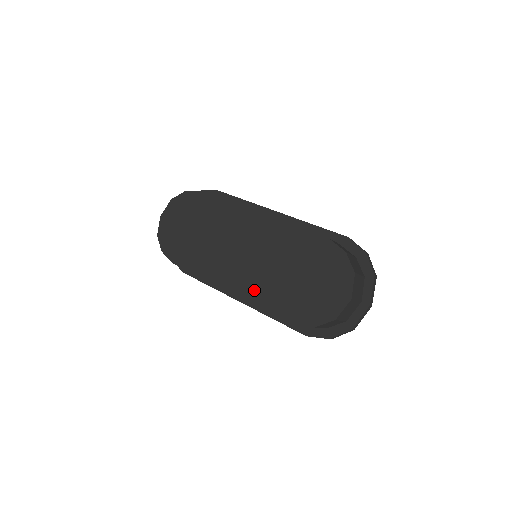
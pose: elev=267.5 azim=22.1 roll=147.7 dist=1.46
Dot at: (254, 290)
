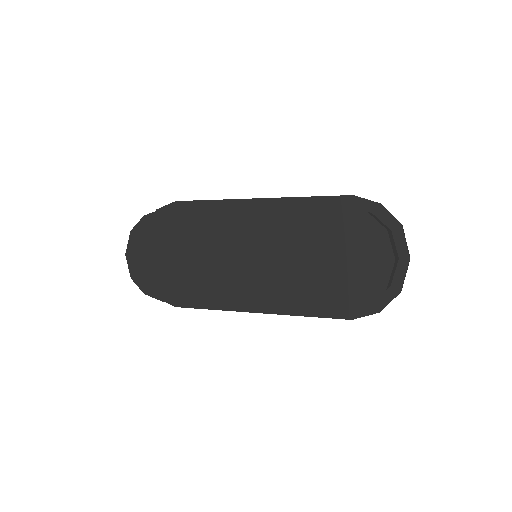
Dot at: (276, 294)
